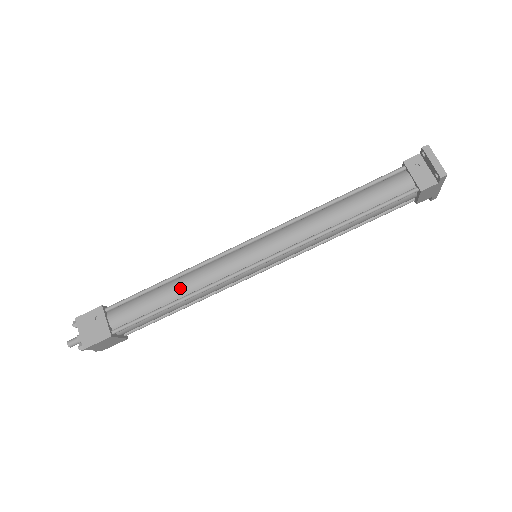
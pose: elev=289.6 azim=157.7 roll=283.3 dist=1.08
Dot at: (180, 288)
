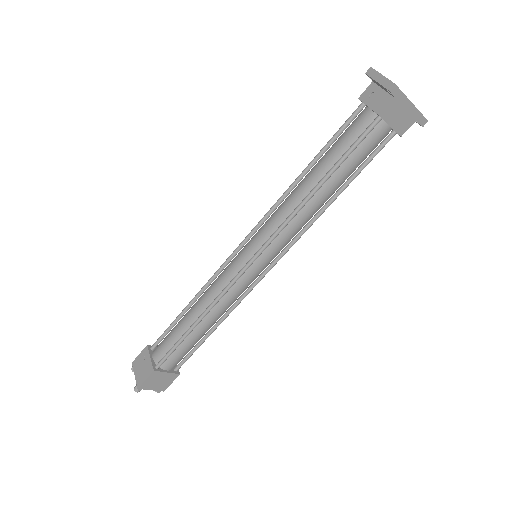
Dot at: (197, 309)
